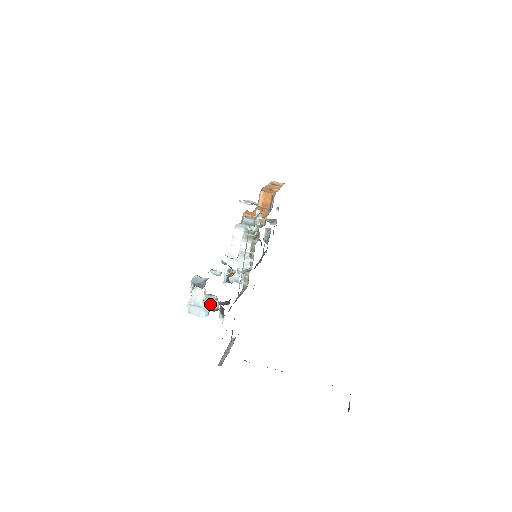
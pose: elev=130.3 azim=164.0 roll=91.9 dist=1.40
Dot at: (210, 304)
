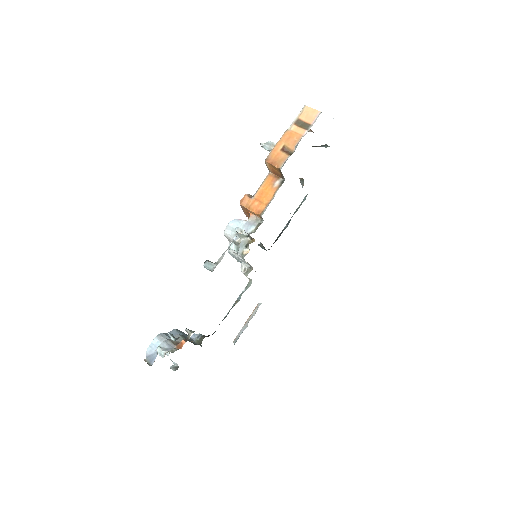
Dot at: (172, 361)
